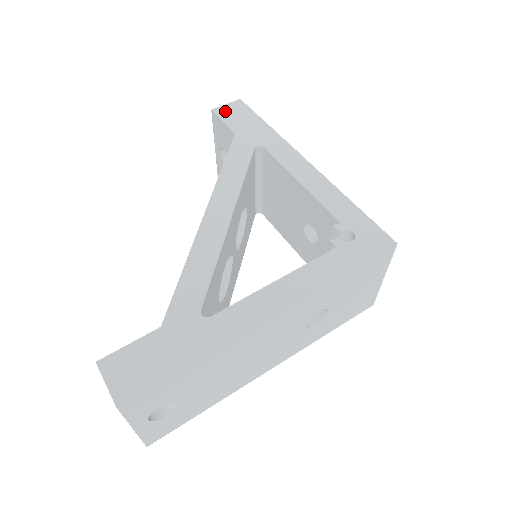
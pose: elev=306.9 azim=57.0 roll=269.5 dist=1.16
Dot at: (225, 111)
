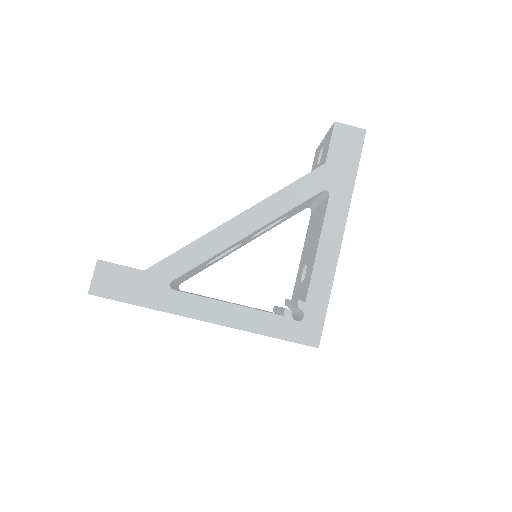
Dot at: (342, 133)
